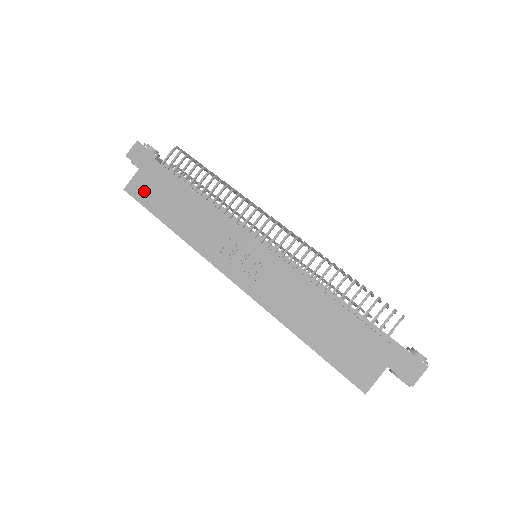
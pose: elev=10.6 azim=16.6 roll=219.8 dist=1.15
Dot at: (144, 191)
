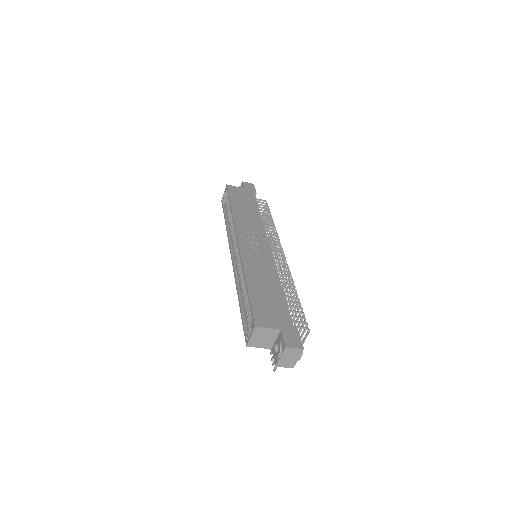
Dot at: (236, 193)
